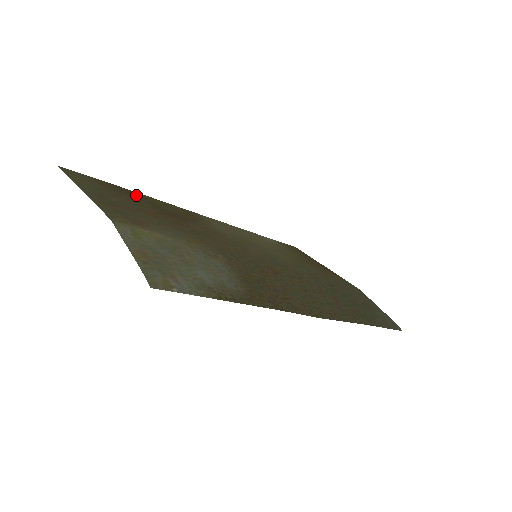
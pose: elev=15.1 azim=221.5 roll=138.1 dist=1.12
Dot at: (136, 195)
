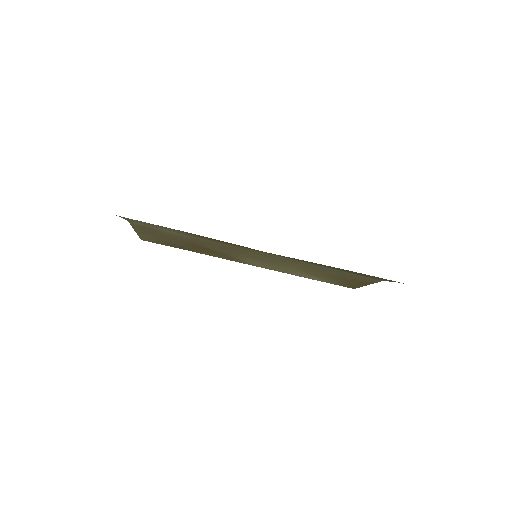
Dot at: (186, 248)
